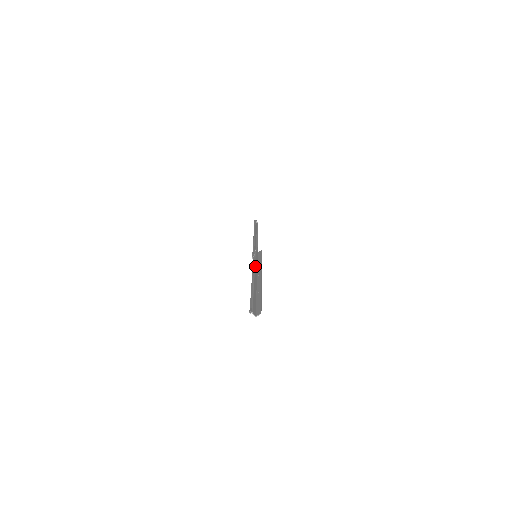
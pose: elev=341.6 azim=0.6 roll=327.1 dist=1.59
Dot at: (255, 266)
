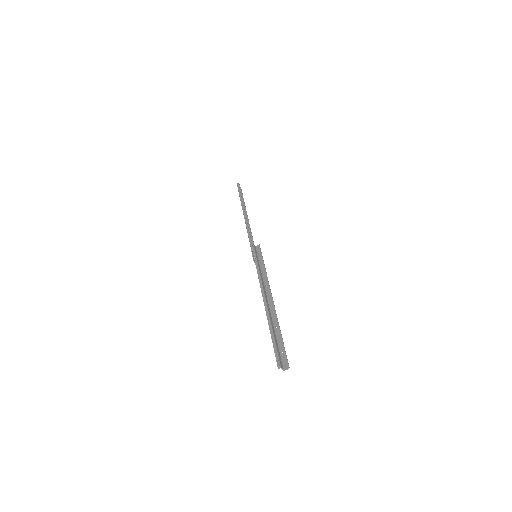
Dot at: (261, 278)
